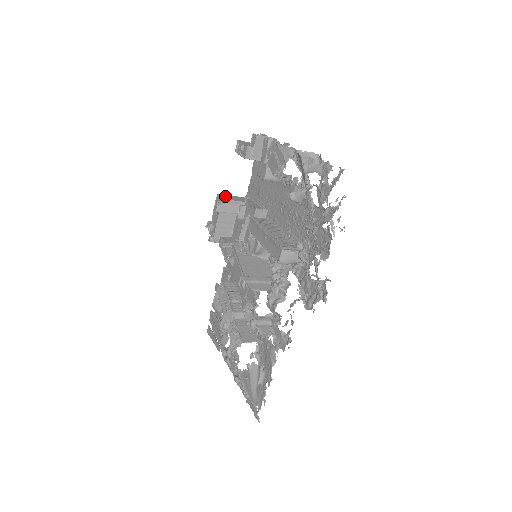
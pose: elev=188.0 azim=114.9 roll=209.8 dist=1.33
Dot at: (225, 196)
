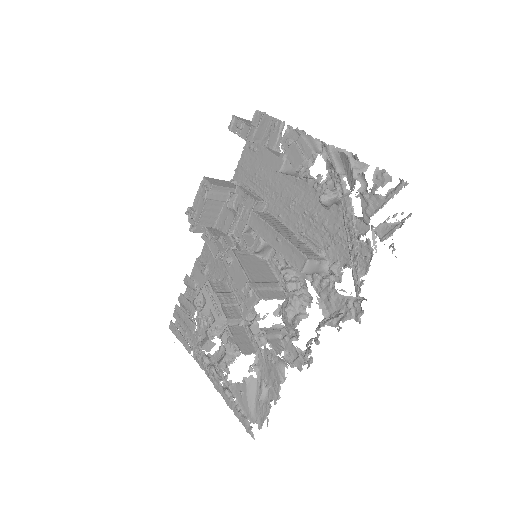
Dot at: (213, 180)
